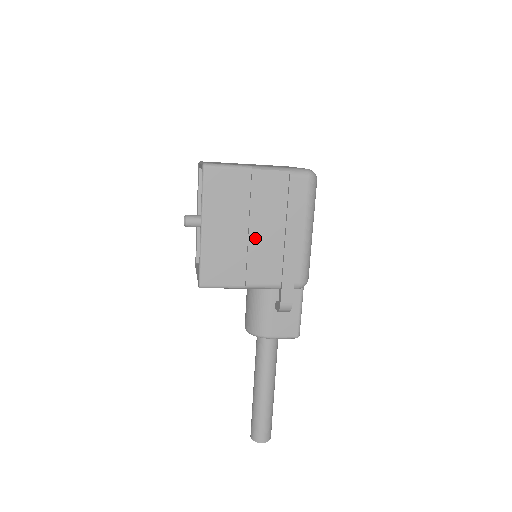
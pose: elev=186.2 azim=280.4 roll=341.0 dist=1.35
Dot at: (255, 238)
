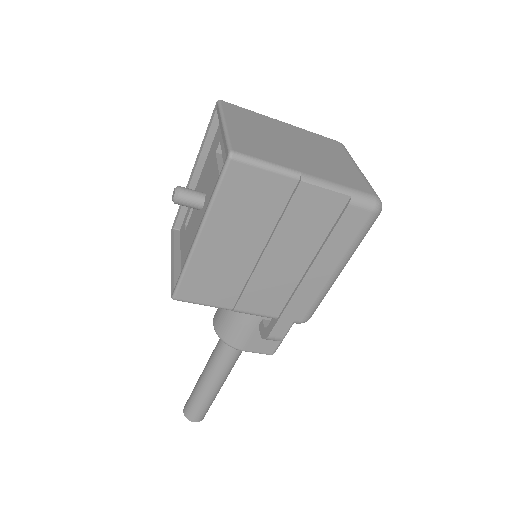
Dot at: (267, 264)
